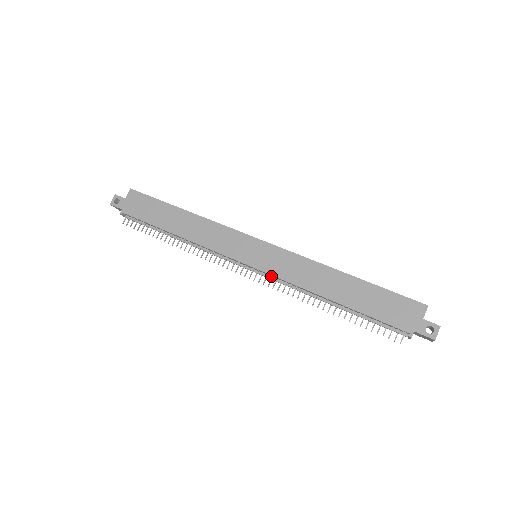
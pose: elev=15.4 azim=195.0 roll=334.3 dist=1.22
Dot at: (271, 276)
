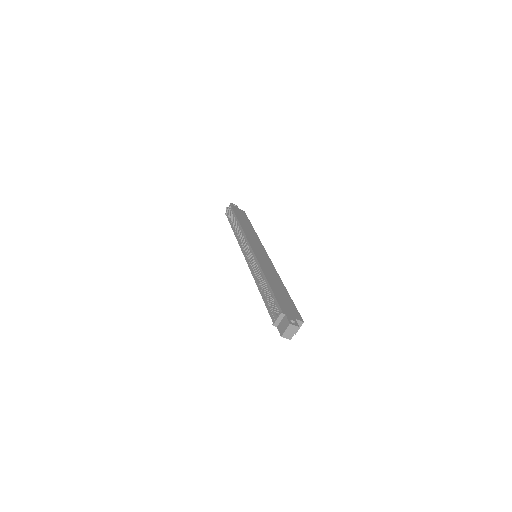
Dot at: occluded
